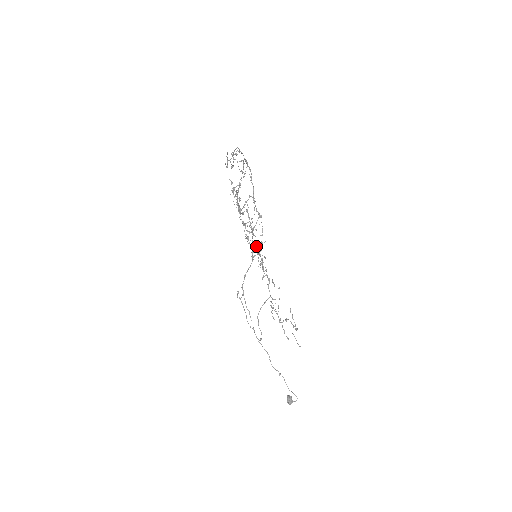
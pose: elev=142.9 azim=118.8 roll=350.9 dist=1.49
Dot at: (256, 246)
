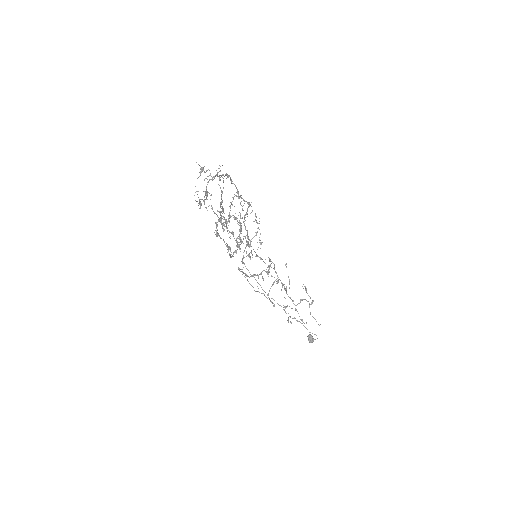
Dot at: occluded
